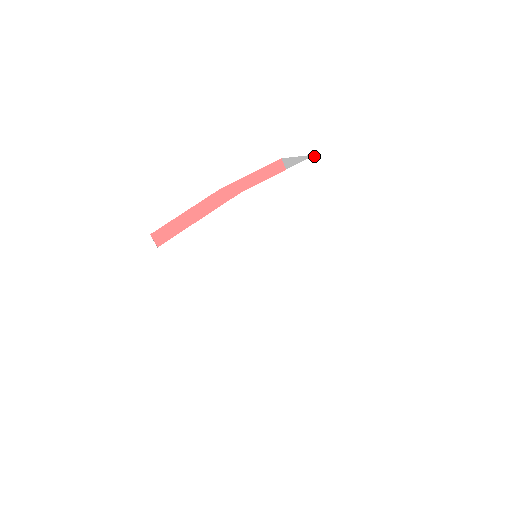
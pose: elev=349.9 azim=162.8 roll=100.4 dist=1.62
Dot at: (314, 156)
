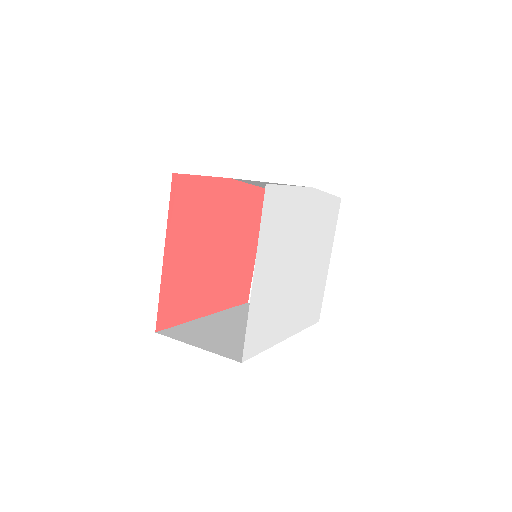
Dot at: (340, 198)
